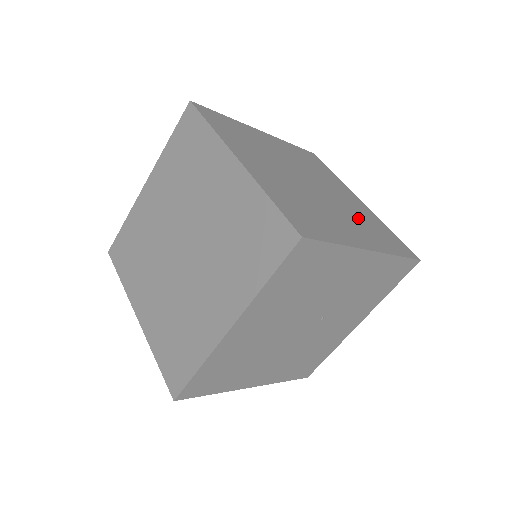
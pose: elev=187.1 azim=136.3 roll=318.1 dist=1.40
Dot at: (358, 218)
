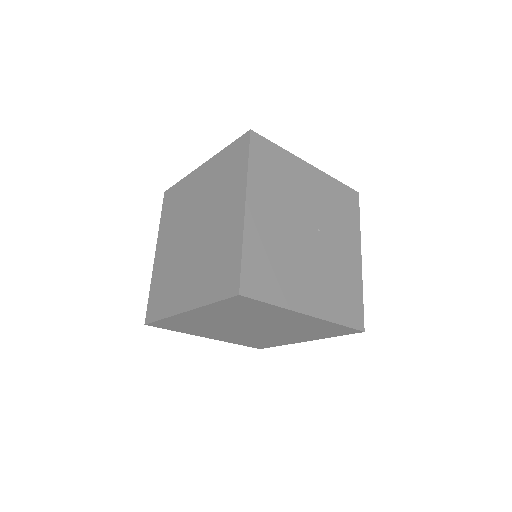
Dot at: occluded
